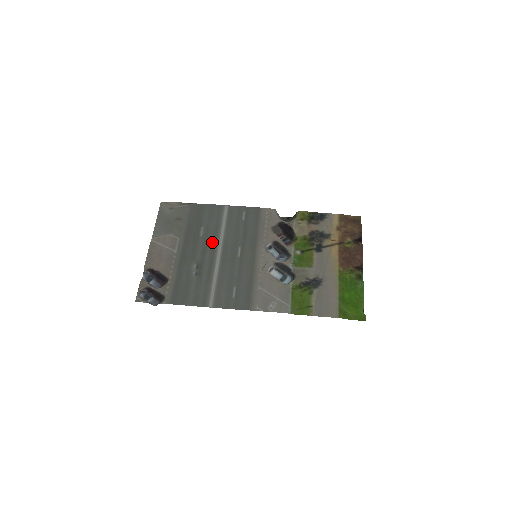
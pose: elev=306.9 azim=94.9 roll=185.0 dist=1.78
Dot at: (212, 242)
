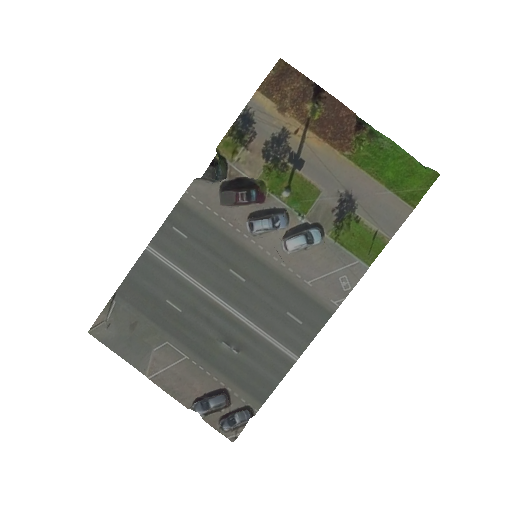
Dot at: (199, 302)
